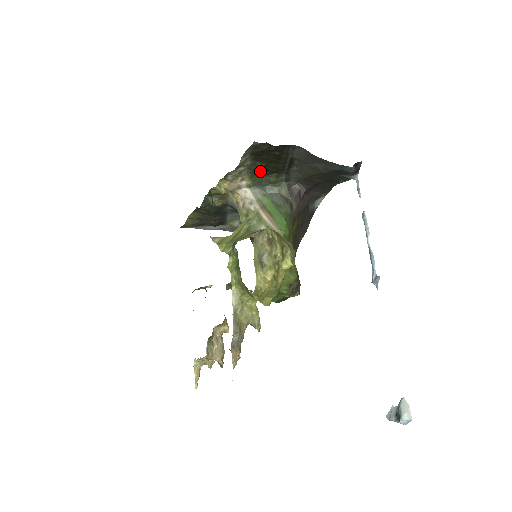
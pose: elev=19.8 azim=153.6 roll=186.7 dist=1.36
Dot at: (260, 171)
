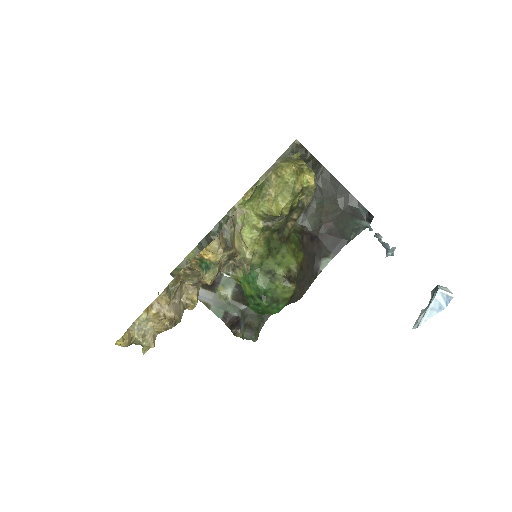
Dot at: occluded
